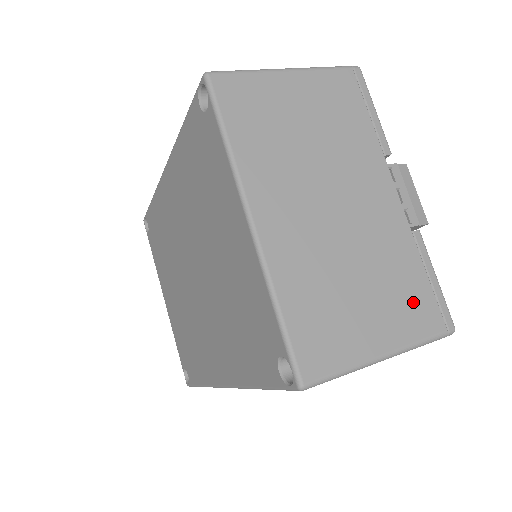
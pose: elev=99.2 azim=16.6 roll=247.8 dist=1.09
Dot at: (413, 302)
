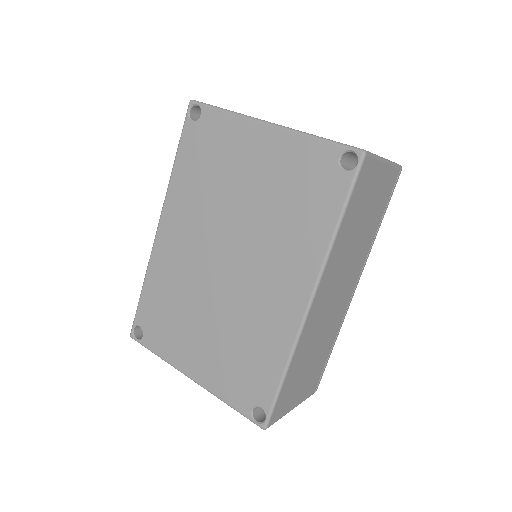
Dot at: occluded
